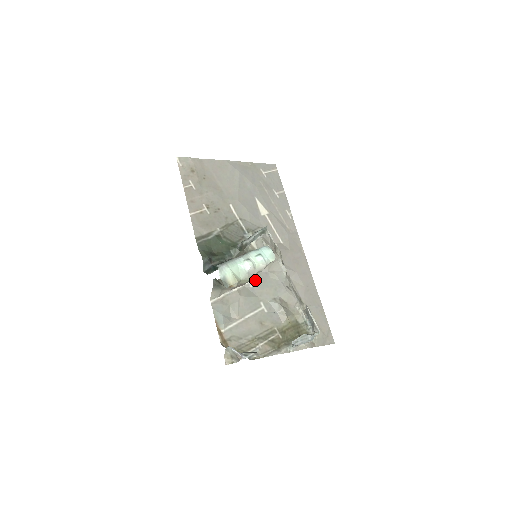
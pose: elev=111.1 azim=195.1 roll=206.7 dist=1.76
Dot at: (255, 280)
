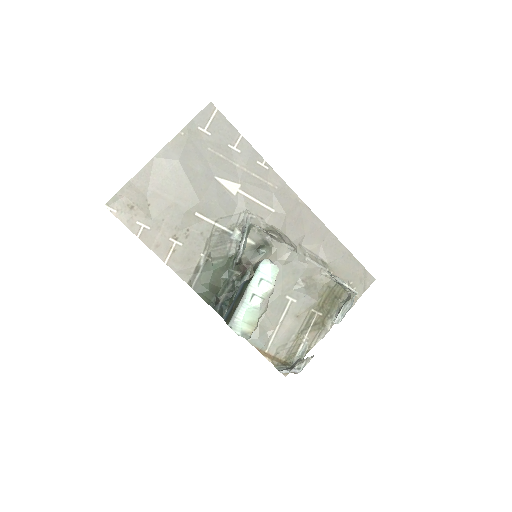
Dot at: occluded
